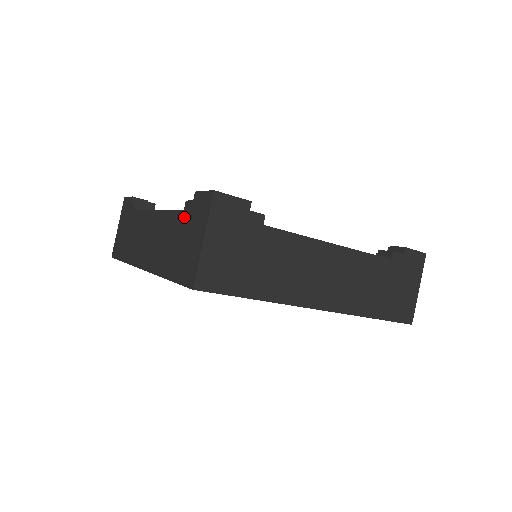
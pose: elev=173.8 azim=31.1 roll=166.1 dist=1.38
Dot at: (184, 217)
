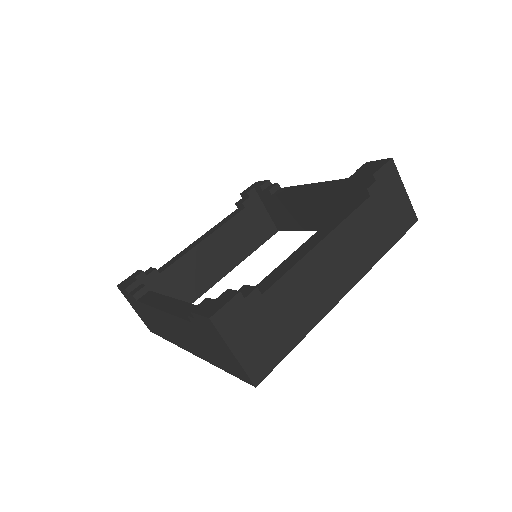
Dot at: (197, 329)
